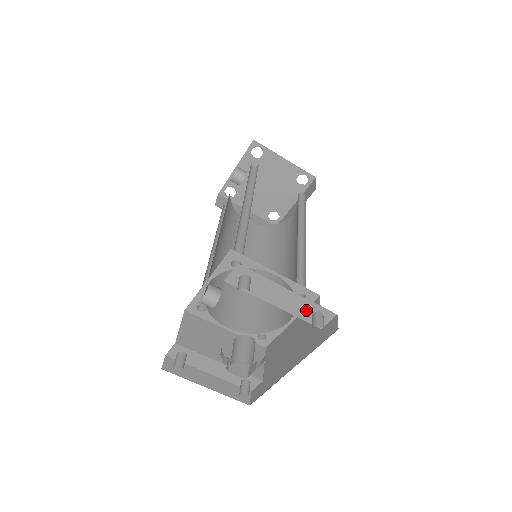
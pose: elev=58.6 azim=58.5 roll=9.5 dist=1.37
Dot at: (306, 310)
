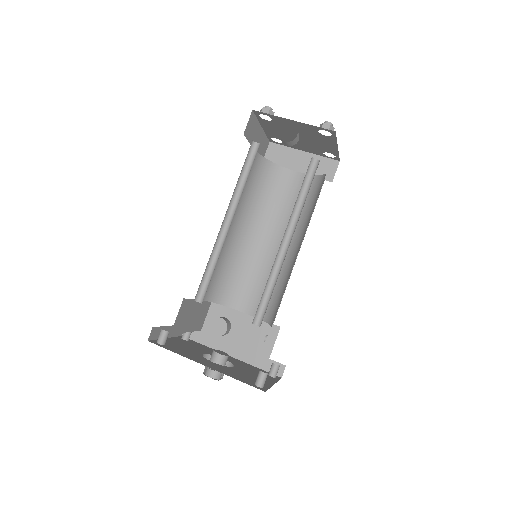
Dot at: (274, 364)
